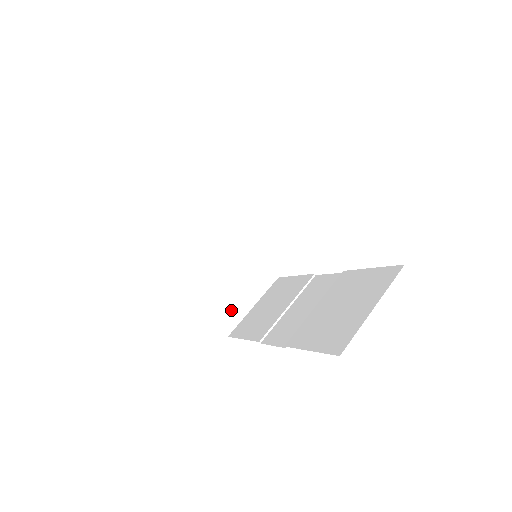
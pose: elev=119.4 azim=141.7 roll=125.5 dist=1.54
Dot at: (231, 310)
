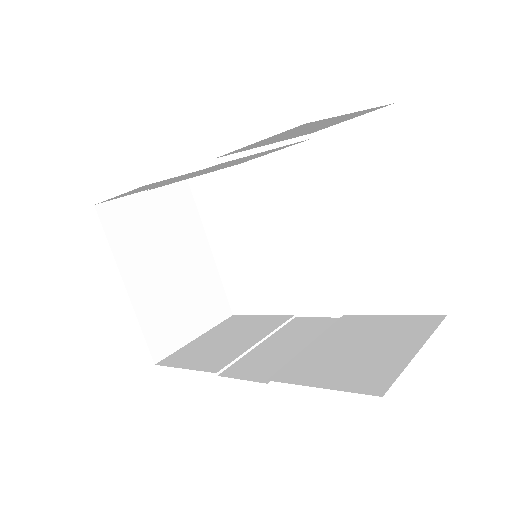
Dot at: (170, 331)
